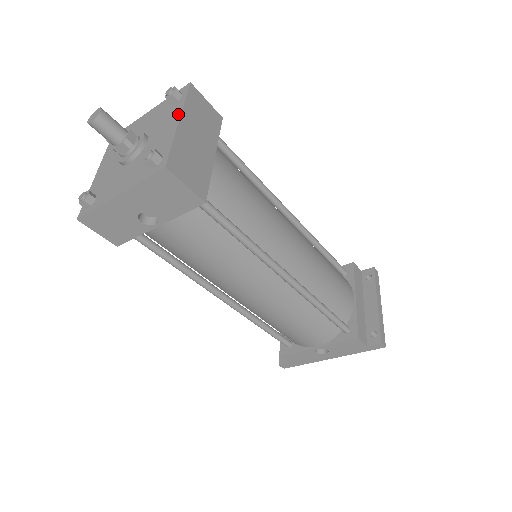
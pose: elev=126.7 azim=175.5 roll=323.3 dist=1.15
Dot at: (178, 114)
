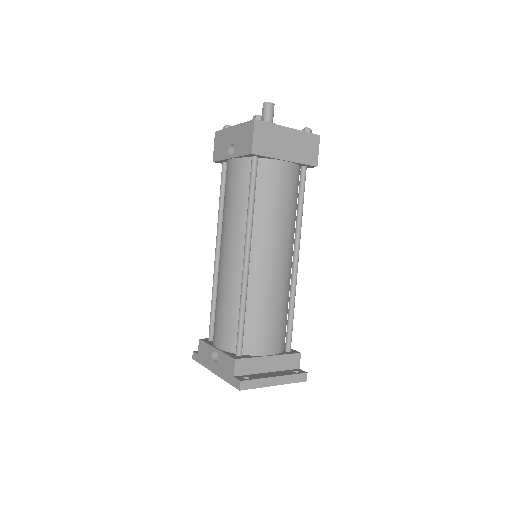
Dot at: (294, 129)
